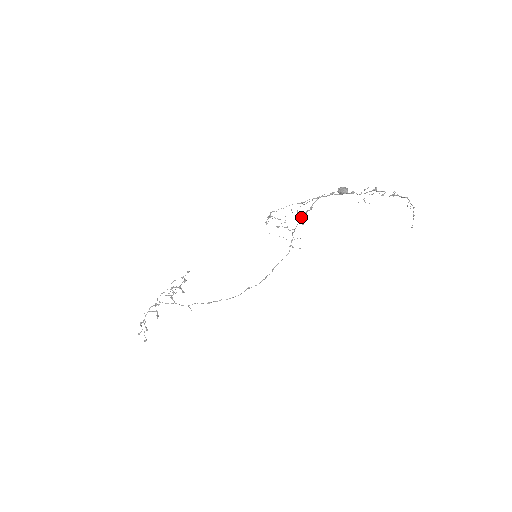
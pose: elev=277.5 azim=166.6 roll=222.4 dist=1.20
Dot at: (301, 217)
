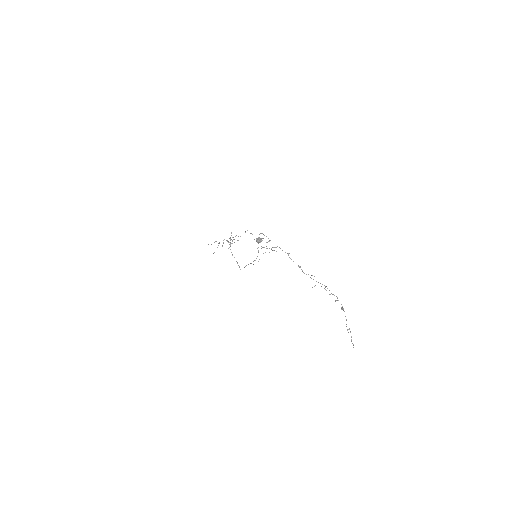
Dot at: (264, 247)
